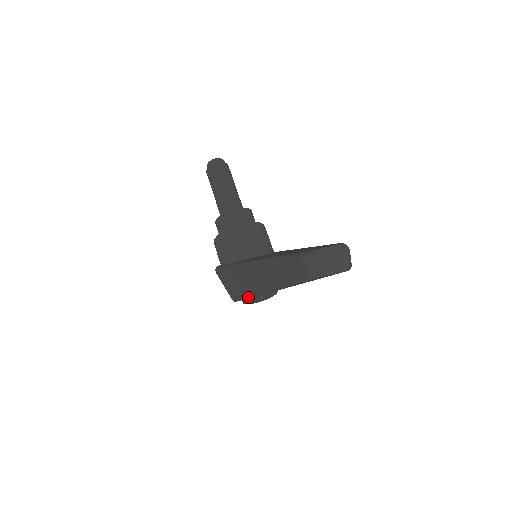
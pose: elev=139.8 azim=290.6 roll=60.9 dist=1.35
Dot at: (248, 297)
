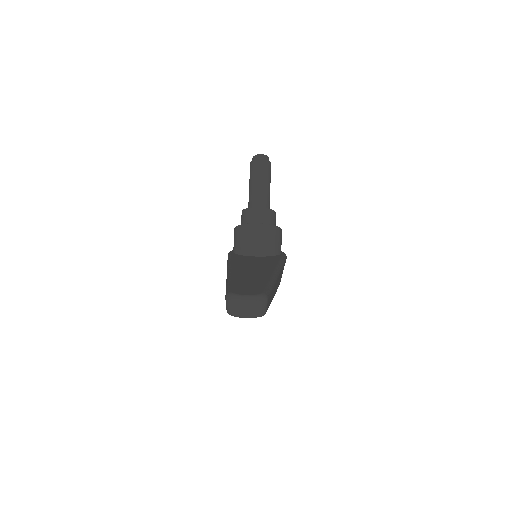
Dot at: occluded
